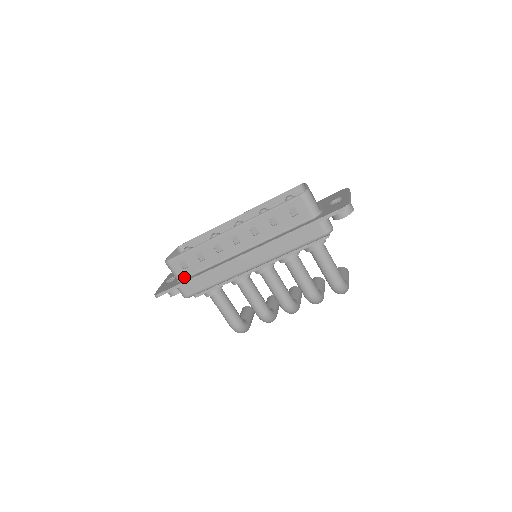
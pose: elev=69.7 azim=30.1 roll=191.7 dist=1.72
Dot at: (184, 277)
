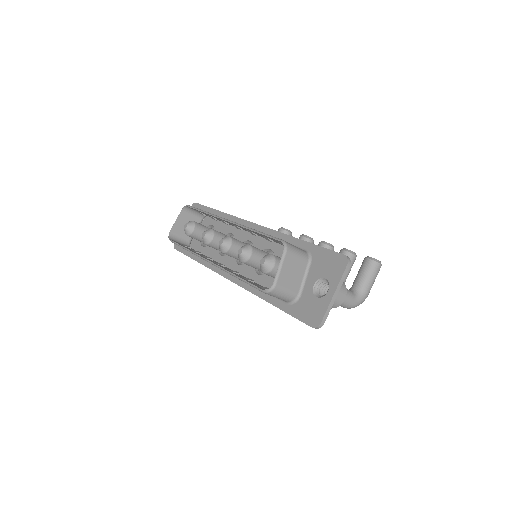
Dot at: occluded
